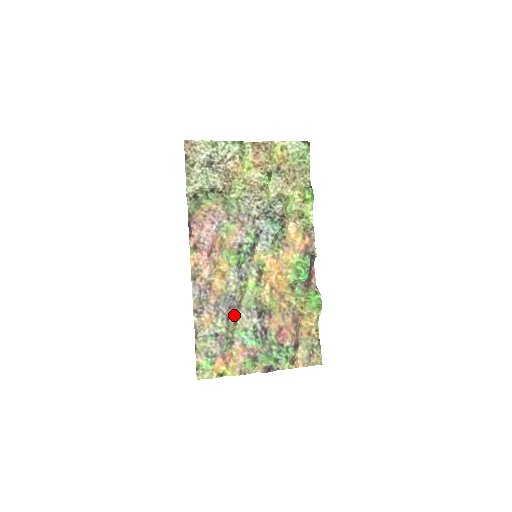
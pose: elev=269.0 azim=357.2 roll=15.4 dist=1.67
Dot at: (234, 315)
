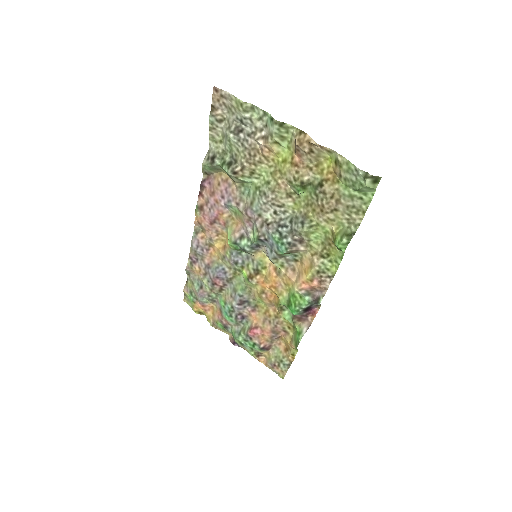
Dot at: (221, 285)
